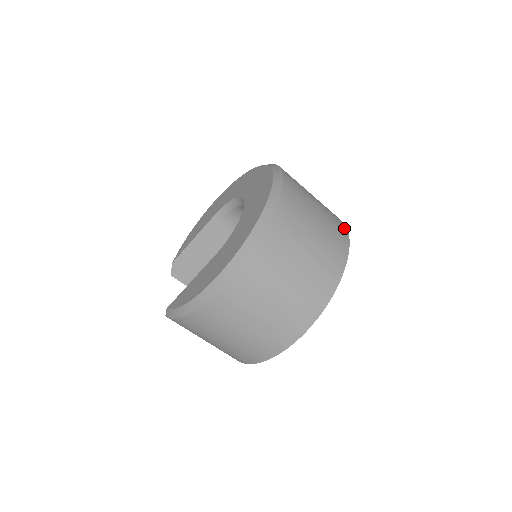
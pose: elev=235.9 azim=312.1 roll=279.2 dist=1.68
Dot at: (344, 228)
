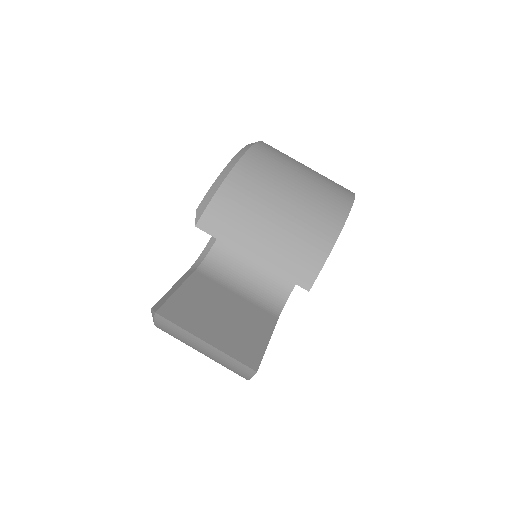
Dot at: occluded
